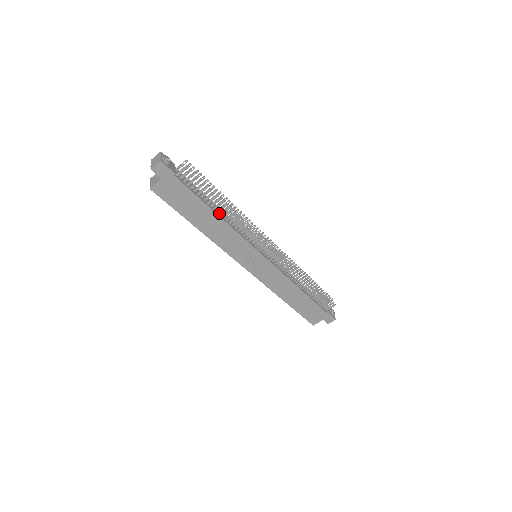
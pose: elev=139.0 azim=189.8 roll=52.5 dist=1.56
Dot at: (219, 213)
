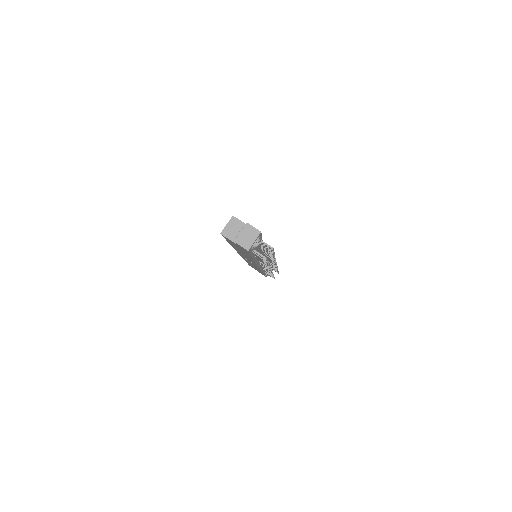
Dot at: occluded
